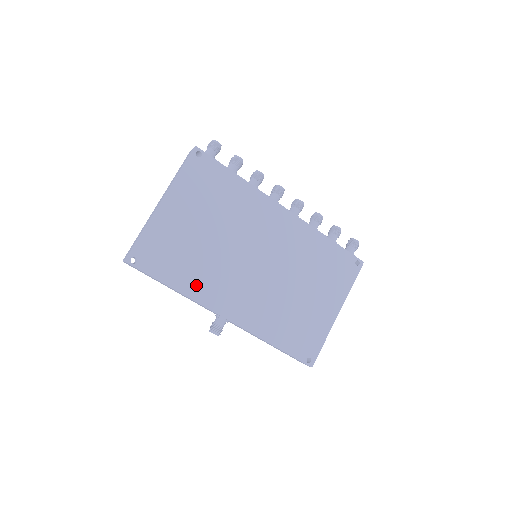
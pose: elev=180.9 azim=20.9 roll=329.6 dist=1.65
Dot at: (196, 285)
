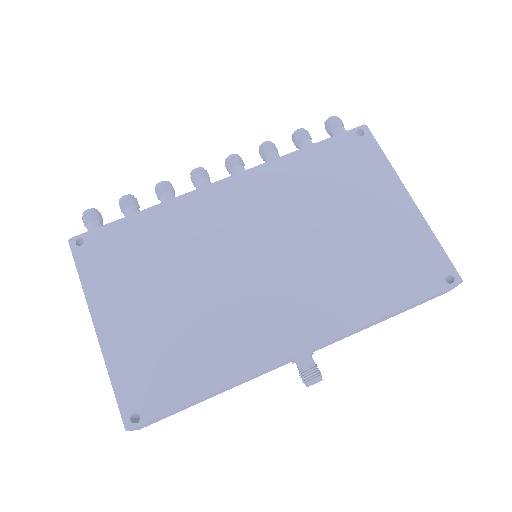
Dot at: (229, 360)
